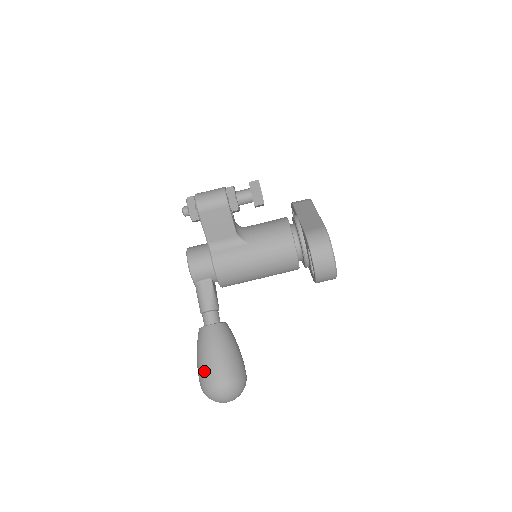
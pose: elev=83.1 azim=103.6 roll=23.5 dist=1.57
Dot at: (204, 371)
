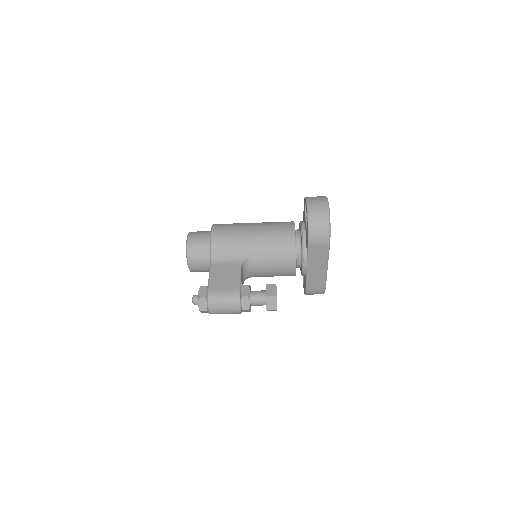
Dot at: occluded
